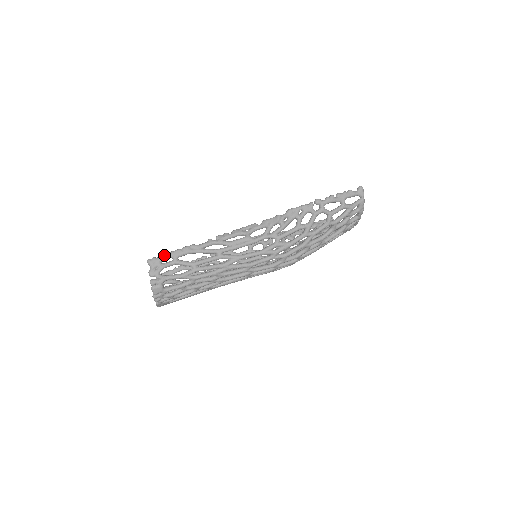
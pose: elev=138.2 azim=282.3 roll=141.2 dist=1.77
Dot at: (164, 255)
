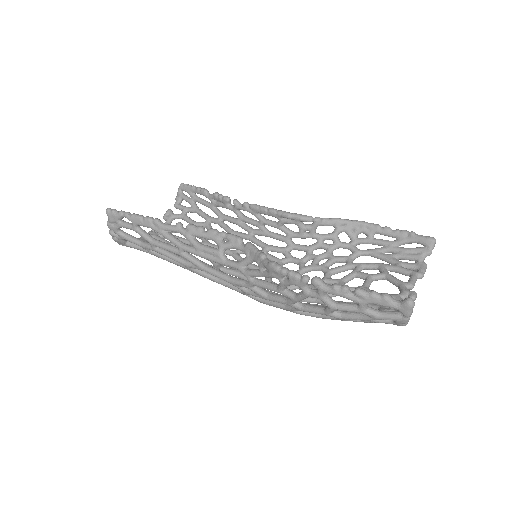
Dot at: (123, 214)
